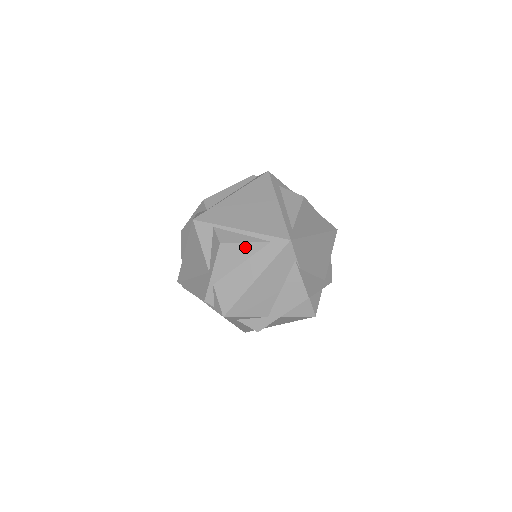
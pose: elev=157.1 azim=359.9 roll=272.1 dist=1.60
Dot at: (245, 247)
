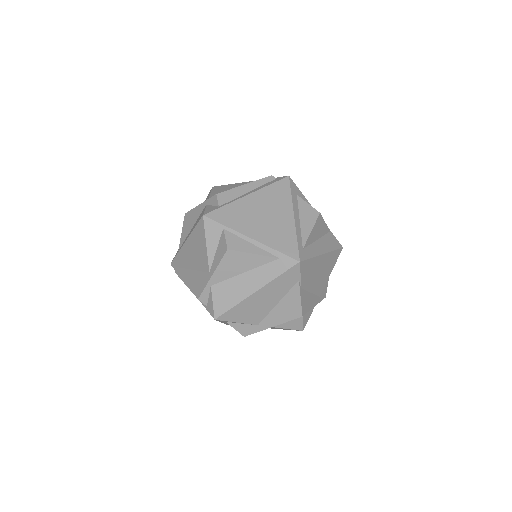
Dot at: (252, 258)
